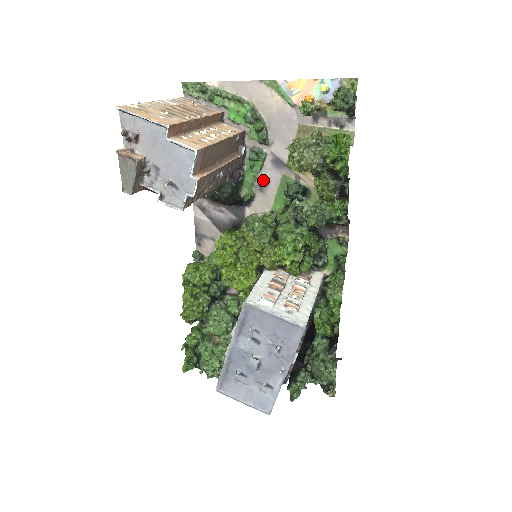
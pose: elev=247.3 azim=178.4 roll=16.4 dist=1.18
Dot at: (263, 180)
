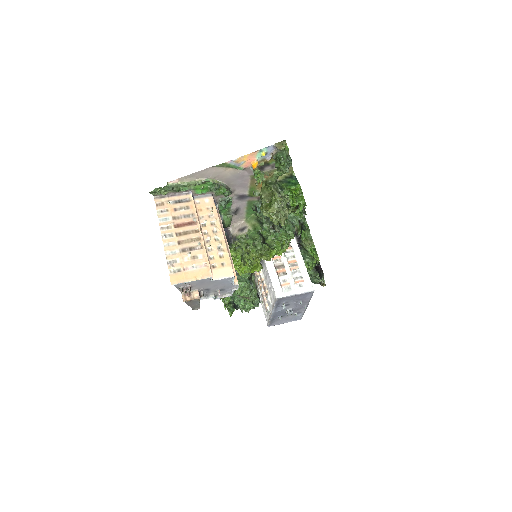
Dot at: (235, 210)
